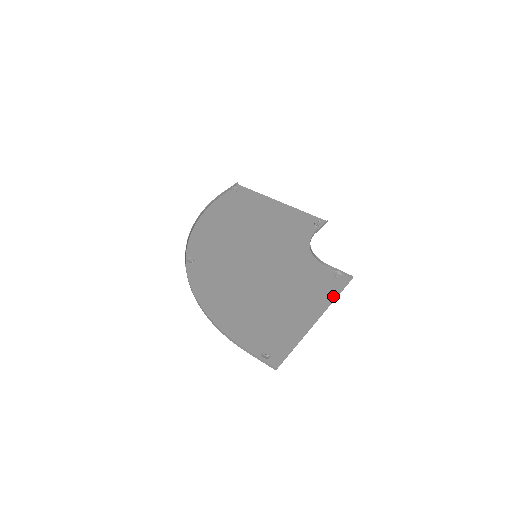
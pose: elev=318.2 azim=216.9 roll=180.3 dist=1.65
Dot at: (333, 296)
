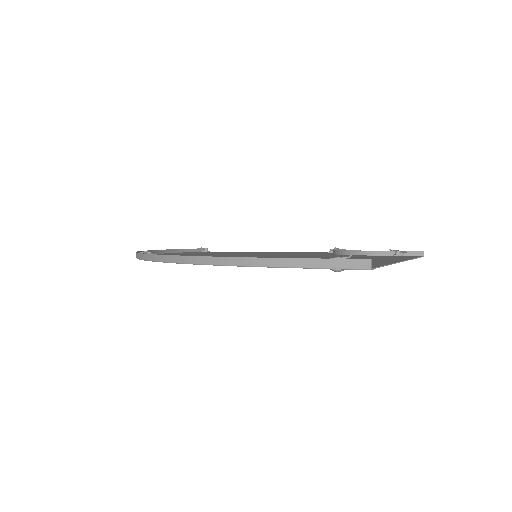
Dot at: occluded
